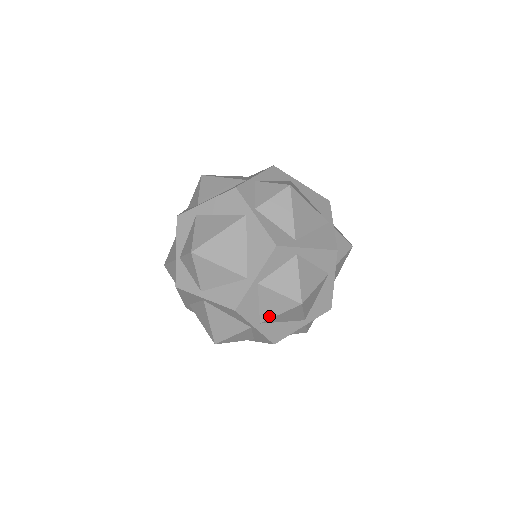
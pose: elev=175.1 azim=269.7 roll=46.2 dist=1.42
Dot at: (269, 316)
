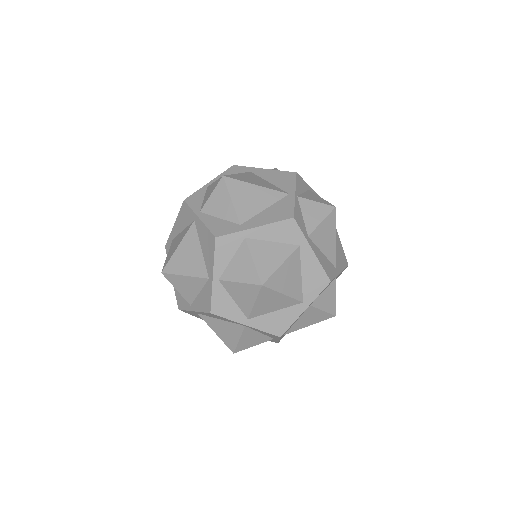
Dot at: (249, 309)
